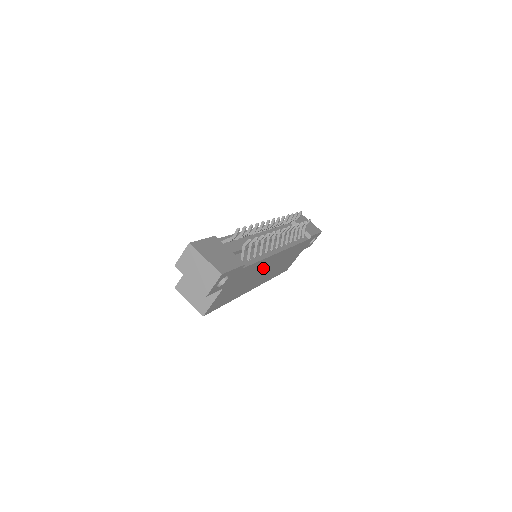
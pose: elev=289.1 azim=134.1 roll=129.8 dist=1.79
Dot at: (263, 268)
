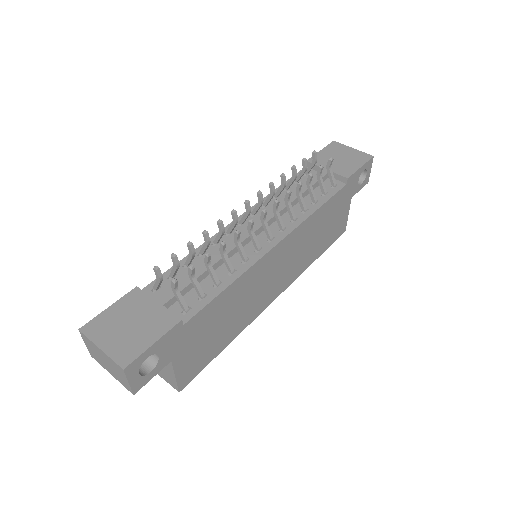
Dot at: (259, 279)
